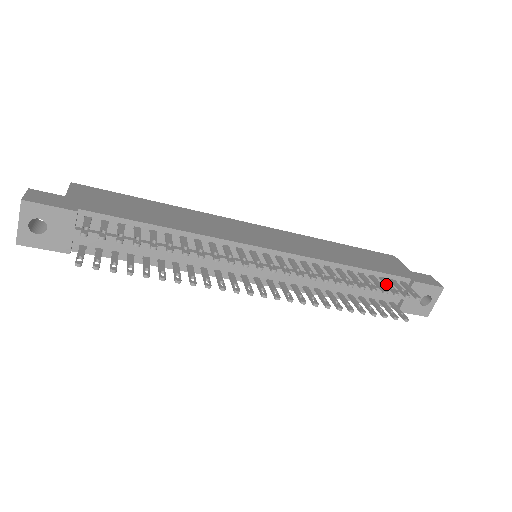
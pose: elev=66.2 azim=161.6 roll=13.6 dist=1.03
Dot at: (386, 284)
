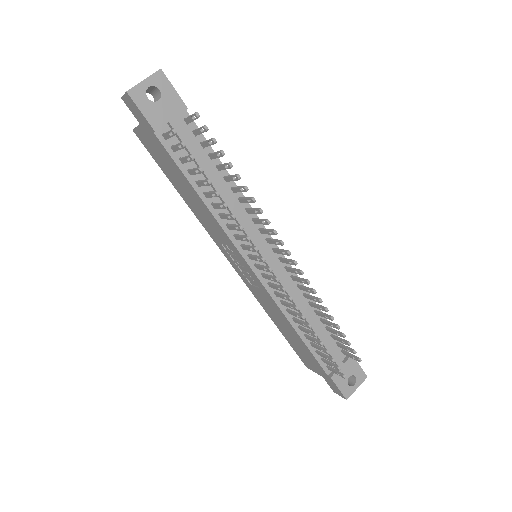
Dot at: (339, 337)
